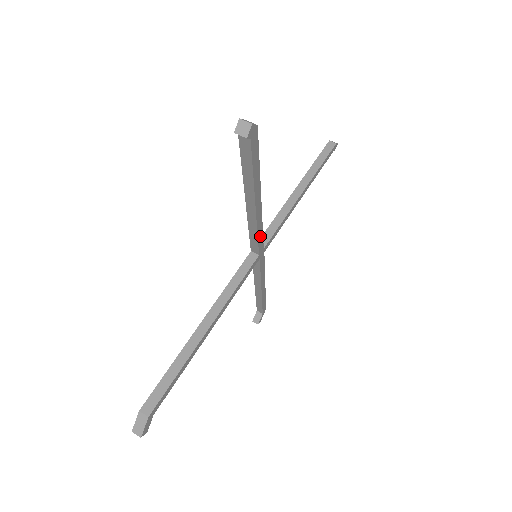
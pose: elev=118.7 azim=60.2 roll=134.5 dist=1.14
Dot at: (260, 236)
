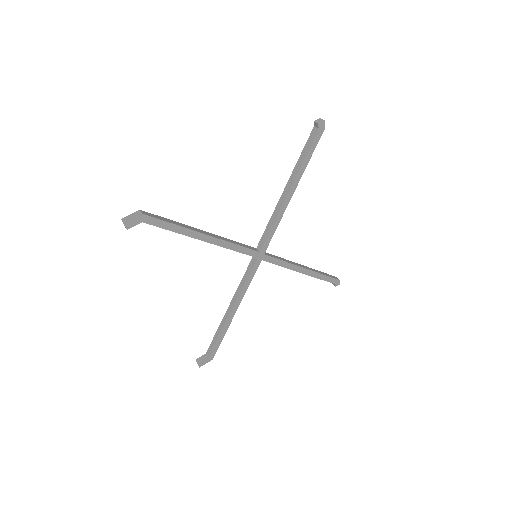
Dot at: (272, 231)
